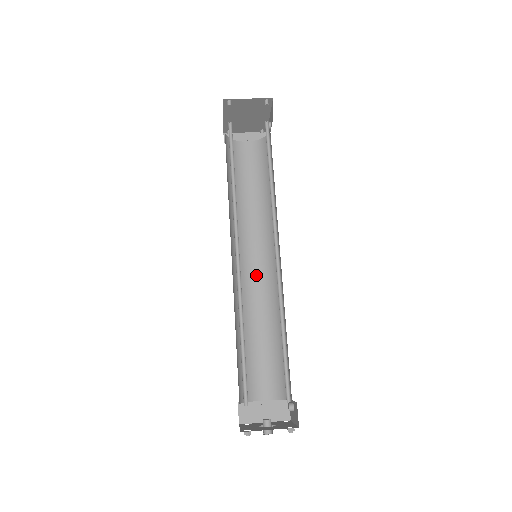
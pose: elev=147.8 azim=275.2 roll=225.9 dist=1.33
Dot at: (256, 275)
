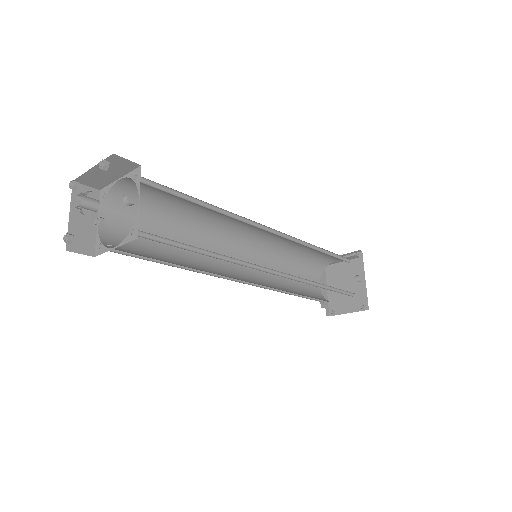
Dot at: occluded
